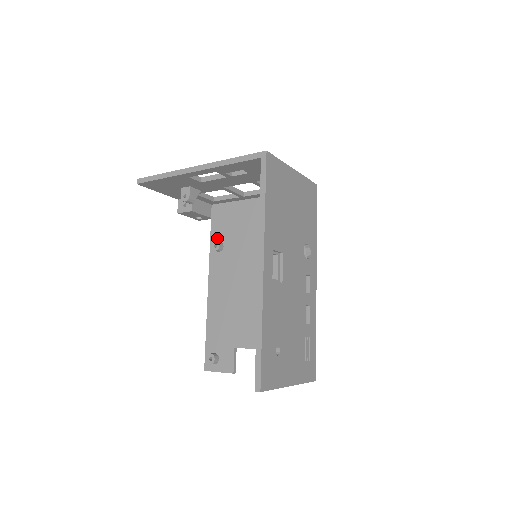
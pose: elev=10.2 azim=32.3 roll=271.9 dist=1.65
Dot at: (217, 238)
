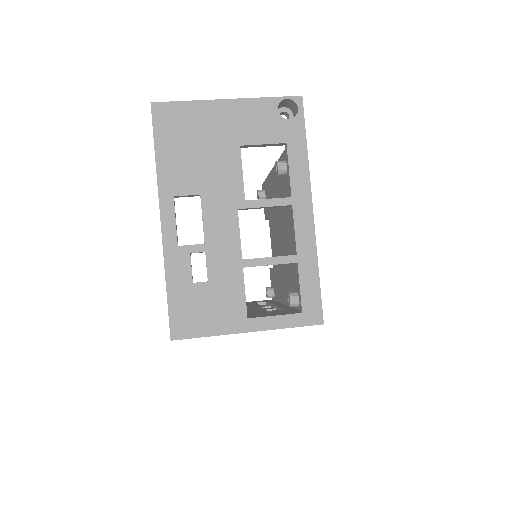
Dot at: occluded
